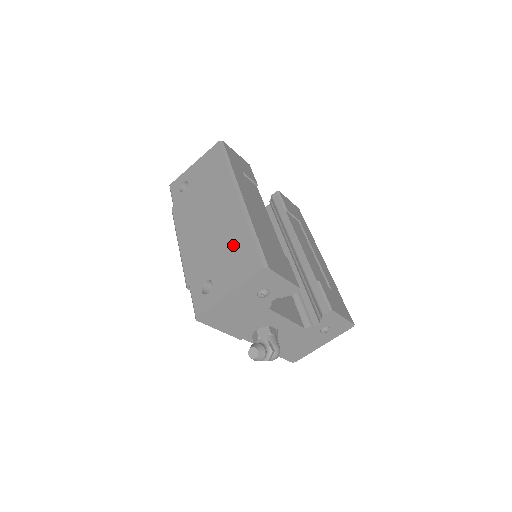
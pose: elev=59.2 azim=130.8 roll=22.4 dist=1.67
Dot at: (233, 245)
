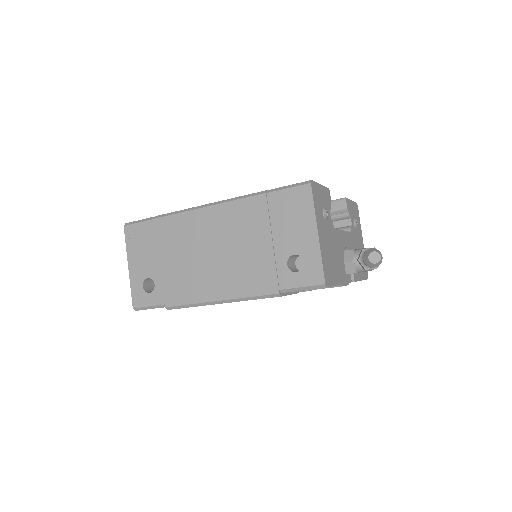
Dot at: (263, 220)
